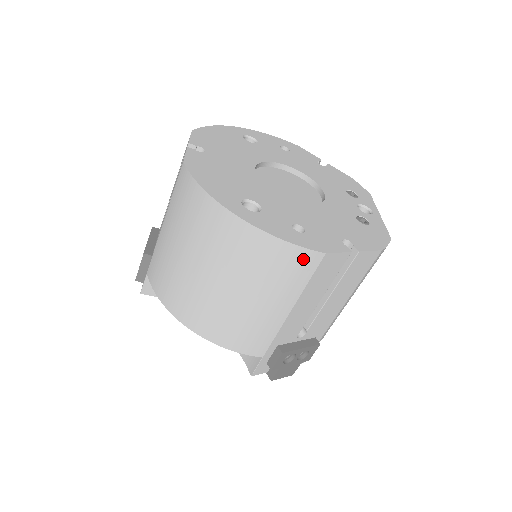
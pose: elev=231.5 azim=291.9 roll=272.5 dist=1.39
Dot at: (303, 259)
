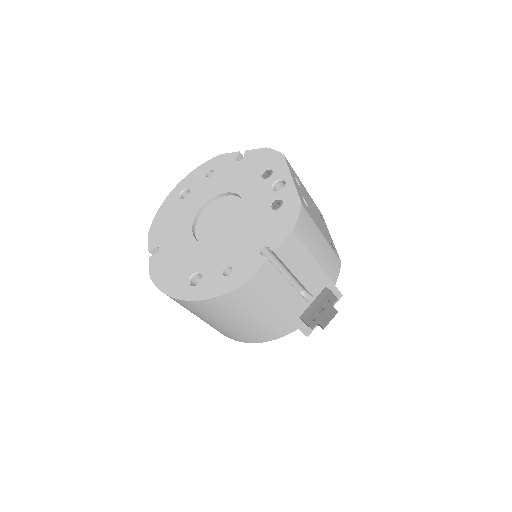
Dot at: (241, 293)
